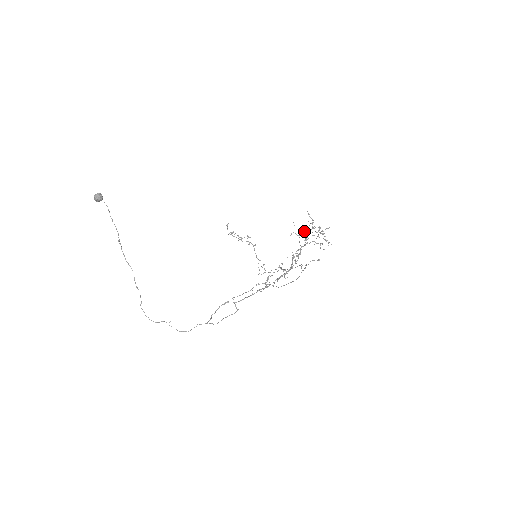
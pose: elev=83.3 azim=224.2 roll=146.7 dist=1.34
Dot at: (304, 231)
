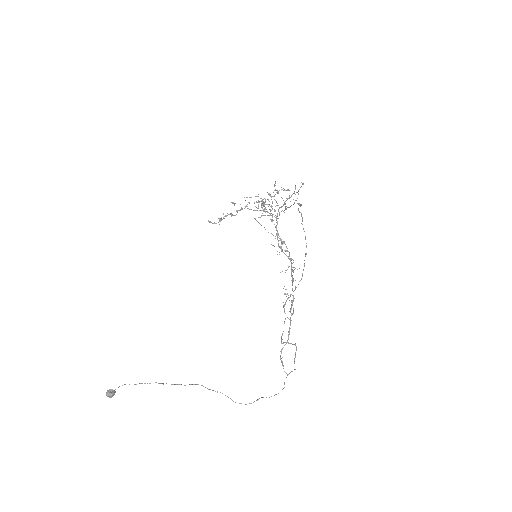
Dot at: (262, 200)
